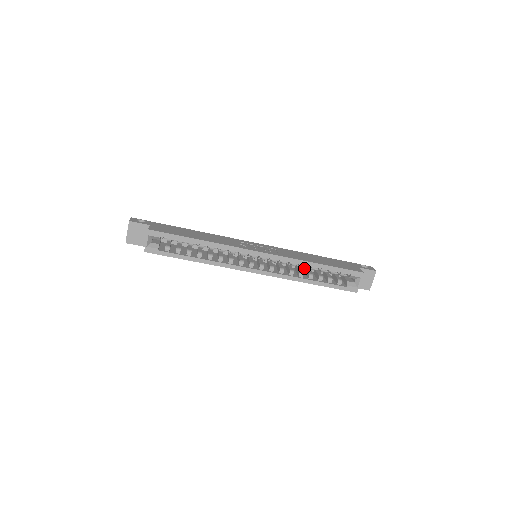
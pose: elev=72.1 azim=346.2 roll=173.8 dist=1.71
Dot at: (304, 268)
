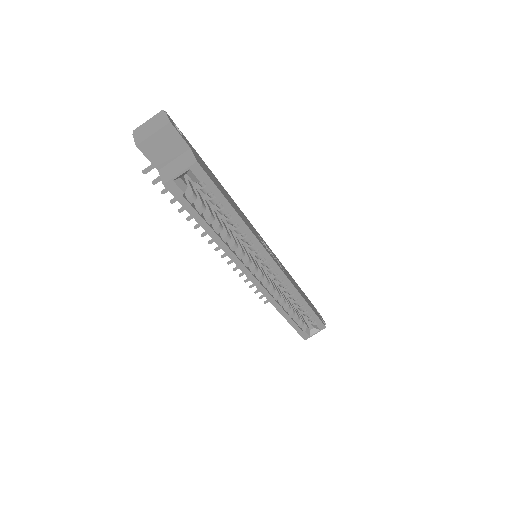
Dot at: occluded
